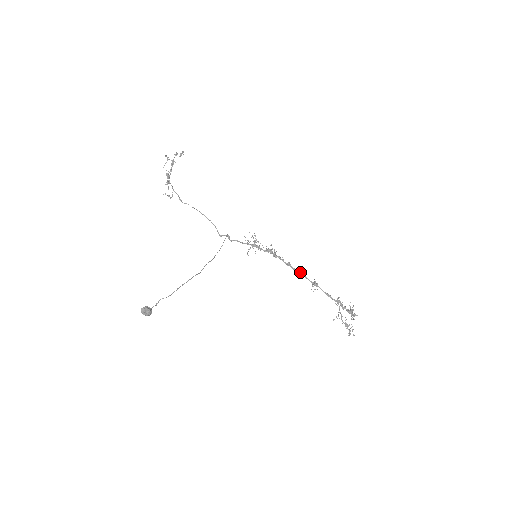
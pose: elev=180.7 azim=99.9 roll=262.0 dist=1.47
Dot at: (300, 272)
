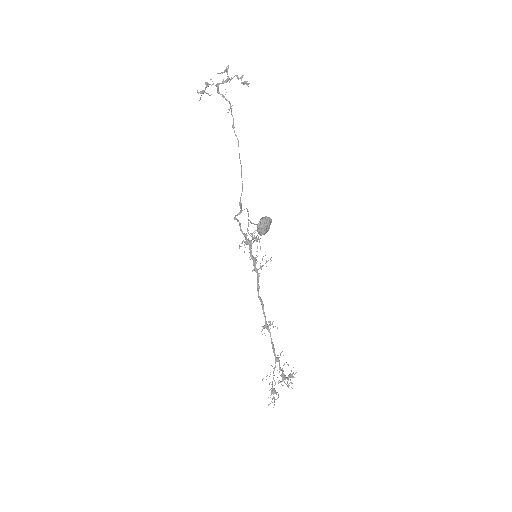
Dot at: occluded
